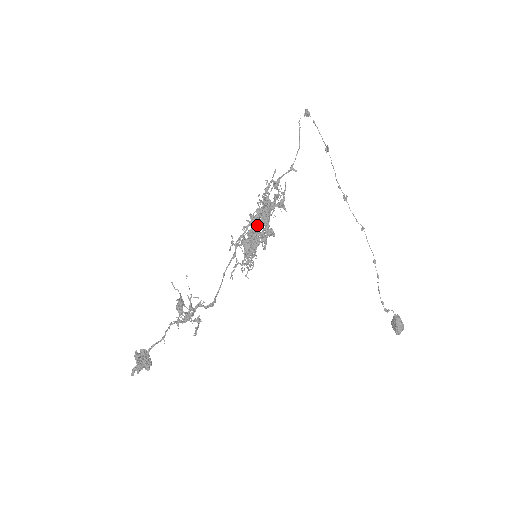
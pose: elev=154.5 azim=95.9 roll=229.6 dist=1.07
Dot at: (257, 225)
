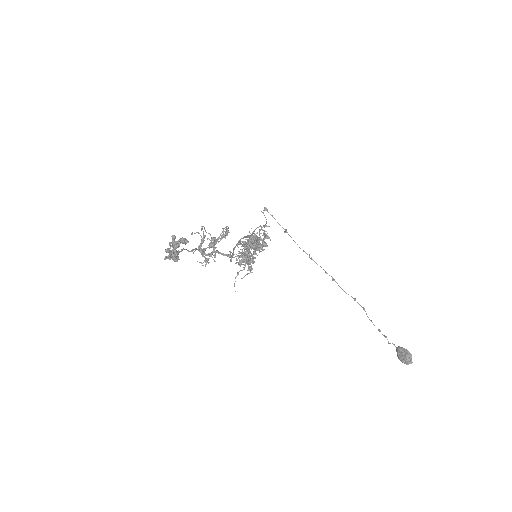
Dot at: occluded
